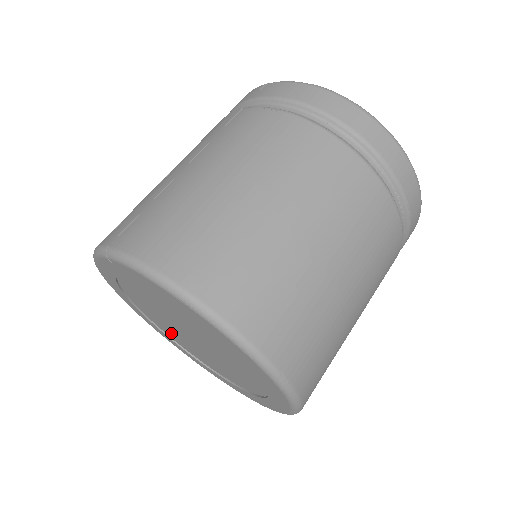
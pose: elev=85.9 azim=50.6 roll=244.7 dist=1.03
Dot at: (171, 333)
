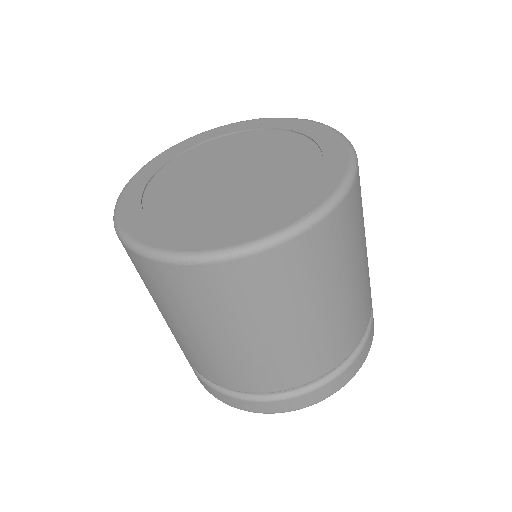
Dot at: (170, 186)
